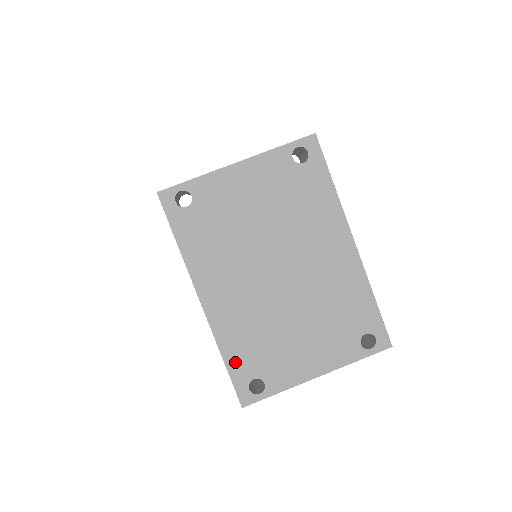
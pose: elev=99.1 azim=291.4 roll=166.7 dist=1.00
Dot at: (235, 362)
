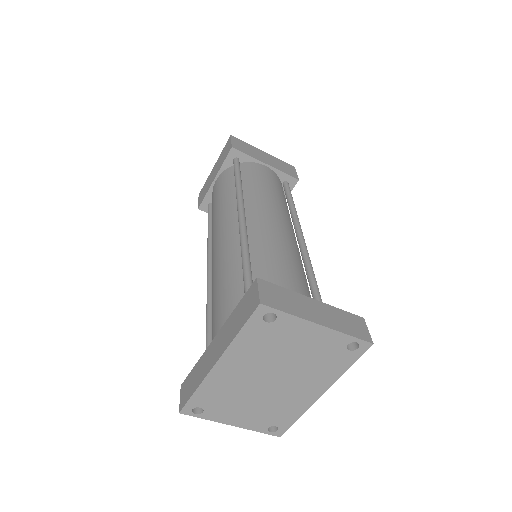
Dot at: (200, 396)
